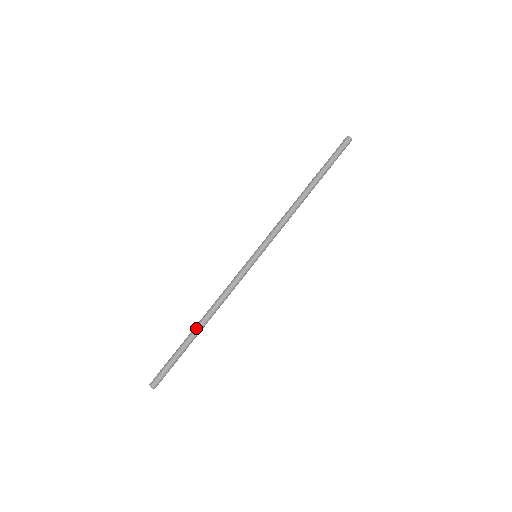
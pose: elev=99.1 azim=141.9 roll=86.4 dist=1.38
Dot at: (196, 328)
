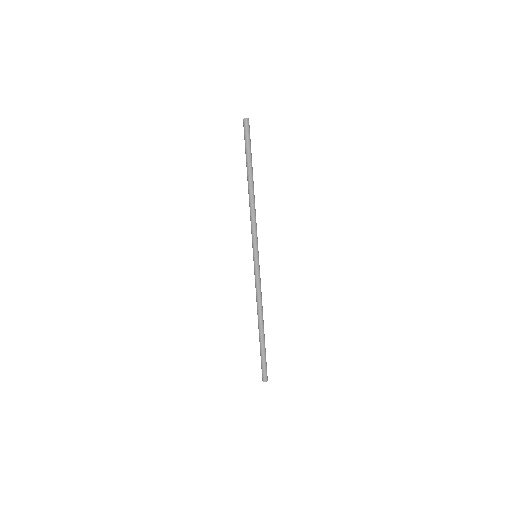
Dot at: (260, 330)
